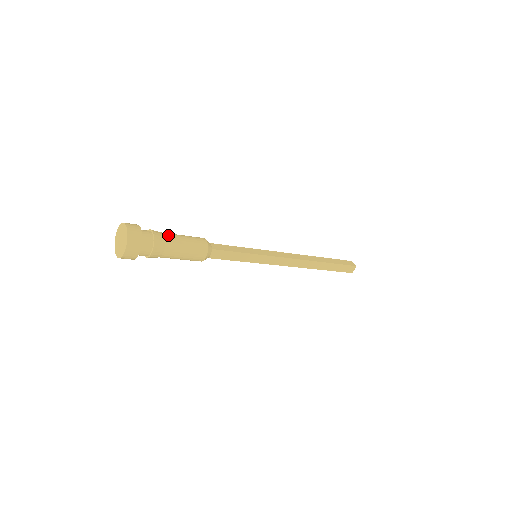
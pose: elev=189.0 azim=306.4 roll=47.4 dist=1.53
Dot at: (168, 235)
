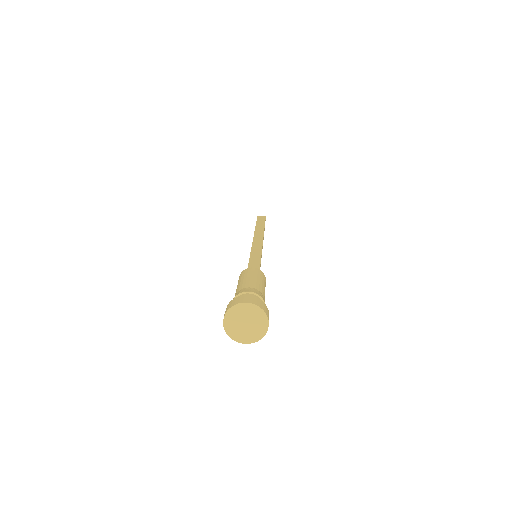
Dot at: occluded
